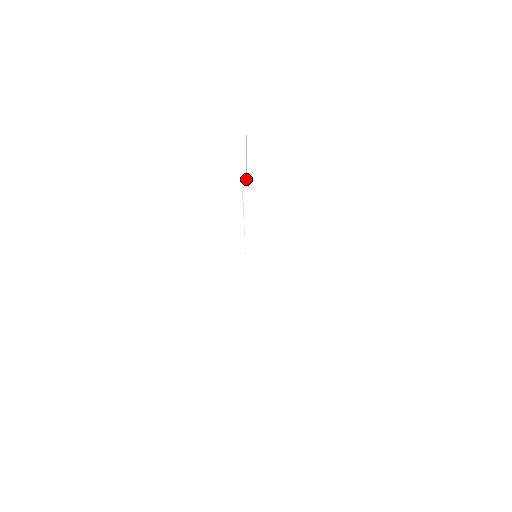
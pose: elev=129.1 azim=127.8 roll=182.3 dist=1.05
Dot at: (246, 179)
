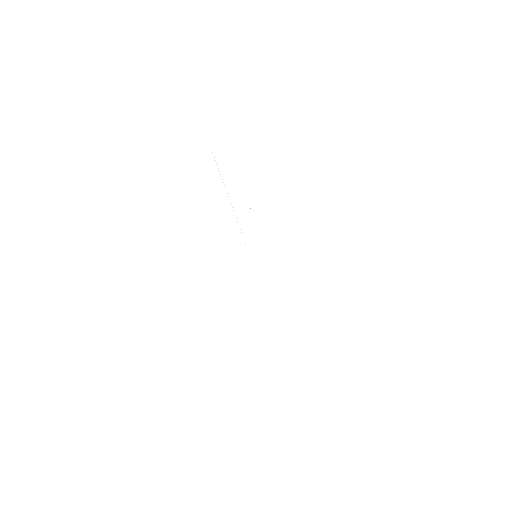
Dot at: occluded
